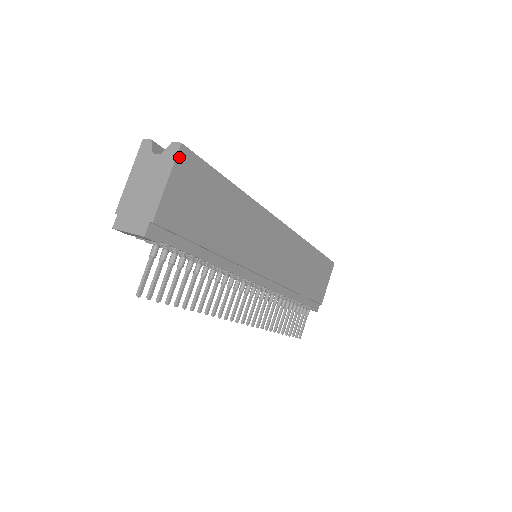
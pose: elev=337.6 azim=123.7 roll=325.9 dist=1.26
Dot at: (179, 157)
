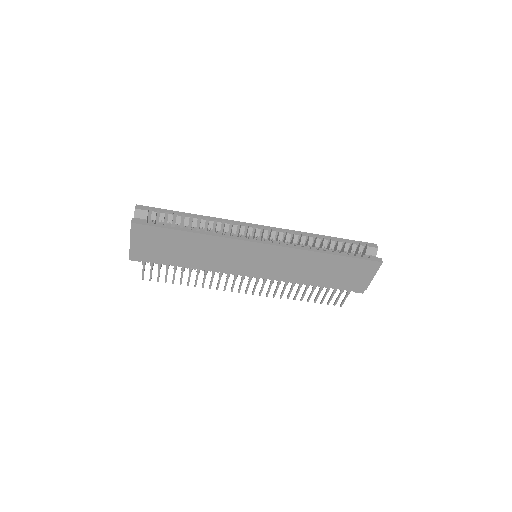
Dot at: (133, 228)
